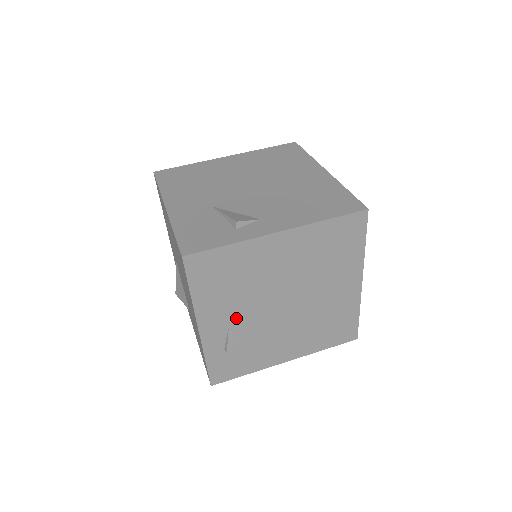
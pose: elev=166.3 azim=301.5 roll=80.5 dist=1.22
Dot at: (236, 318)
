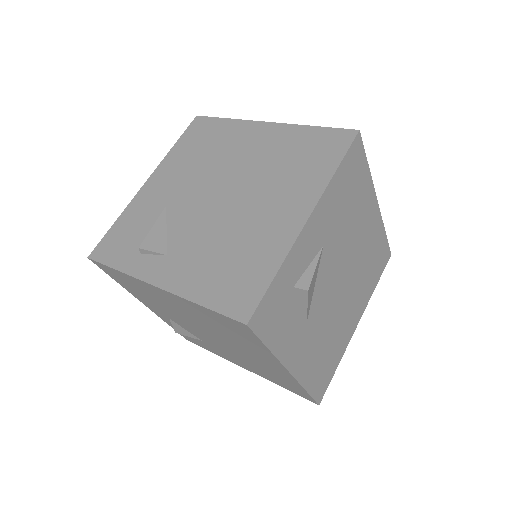
Dot at: (170, 317)
